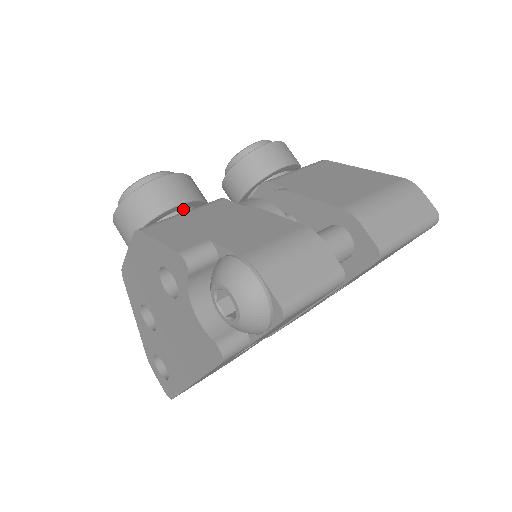
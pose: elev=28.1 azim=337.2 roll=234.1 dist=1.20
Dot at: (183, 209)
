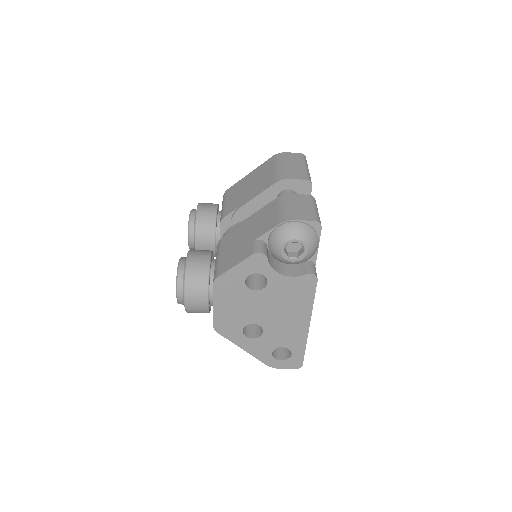
Dot at: (212, 261)
